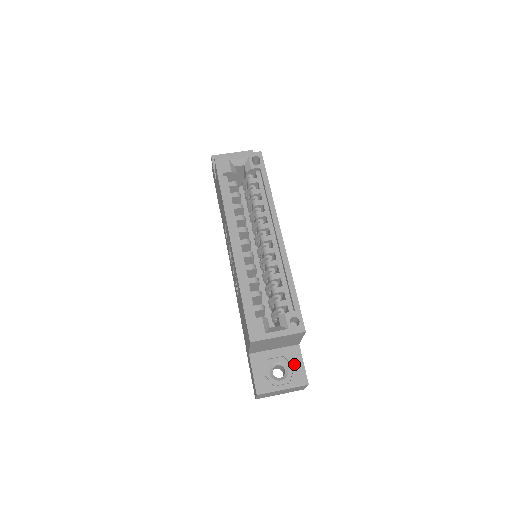
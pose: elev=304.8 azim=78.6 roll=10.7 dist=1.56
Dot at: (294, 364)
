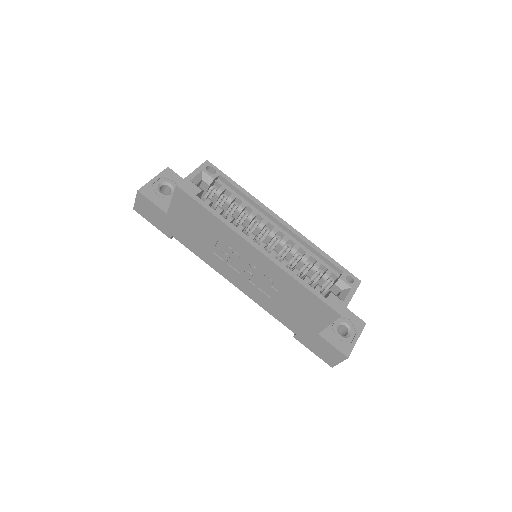
Dot at: (347, 317)
